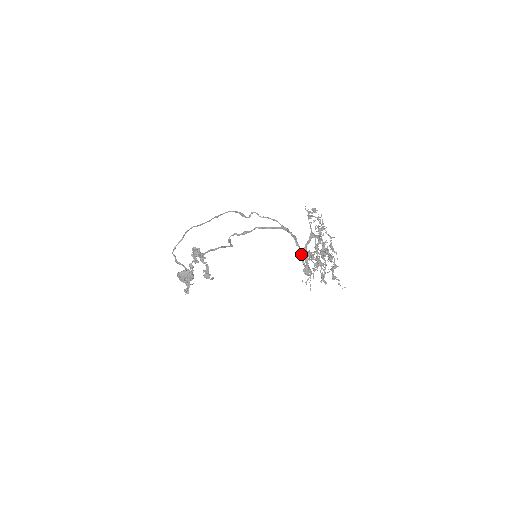
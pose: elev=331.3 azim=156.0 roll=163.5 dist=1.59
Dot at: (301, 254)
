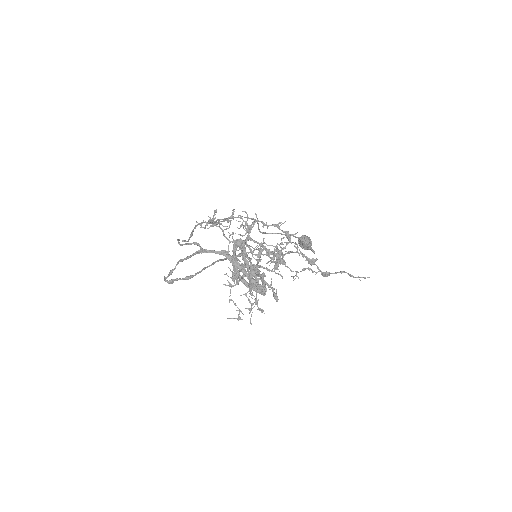
Dot at: occluded
